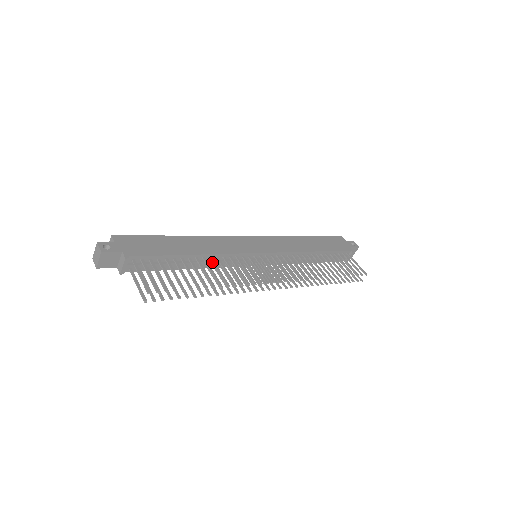
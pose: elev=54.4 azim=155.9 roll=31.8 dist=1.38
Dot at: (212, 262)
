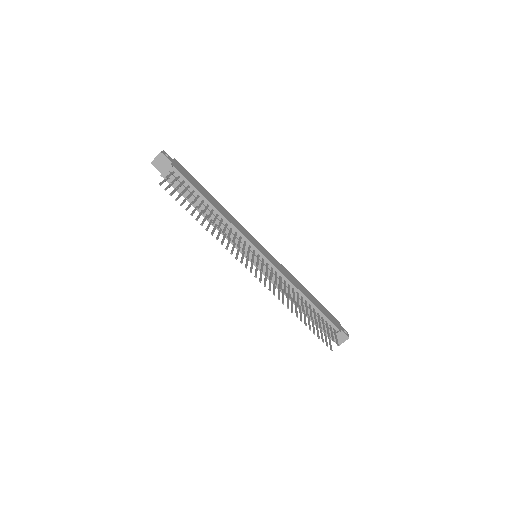
Dot at: (221, 220)
